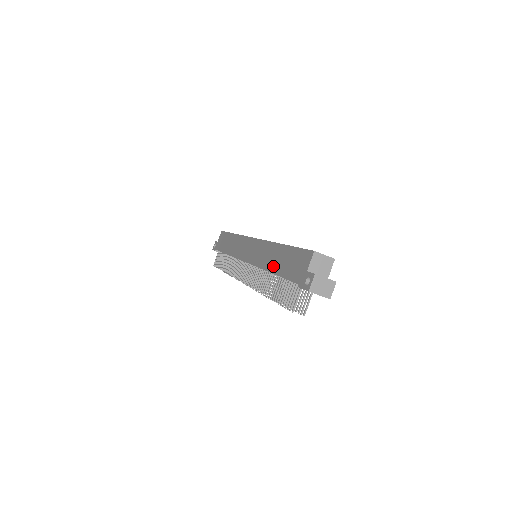
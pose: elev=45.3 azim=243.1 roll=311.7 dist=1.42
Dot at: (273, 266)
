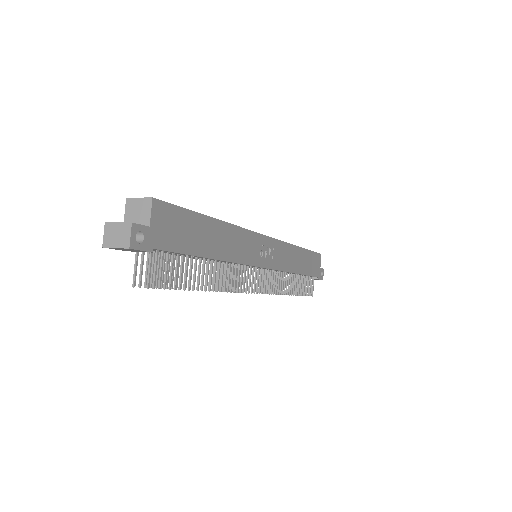
Dot at: occluded
